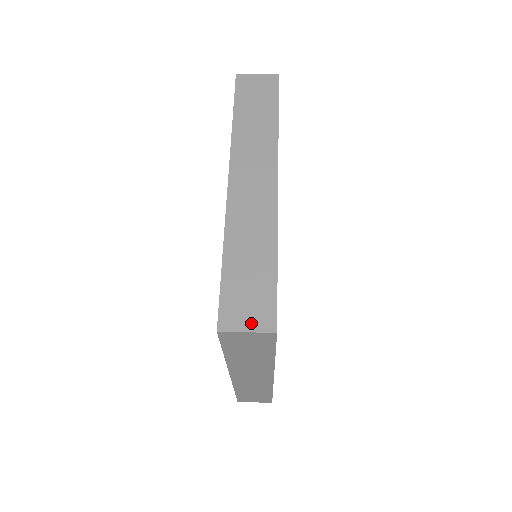
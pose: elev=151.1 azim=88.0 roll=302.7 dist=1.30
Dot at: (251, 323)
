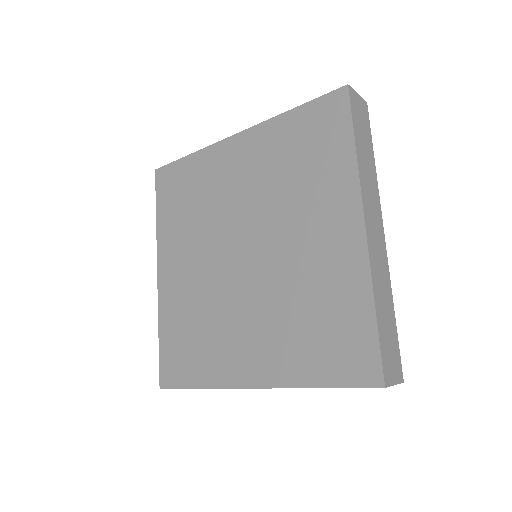
Dot at: occluded
